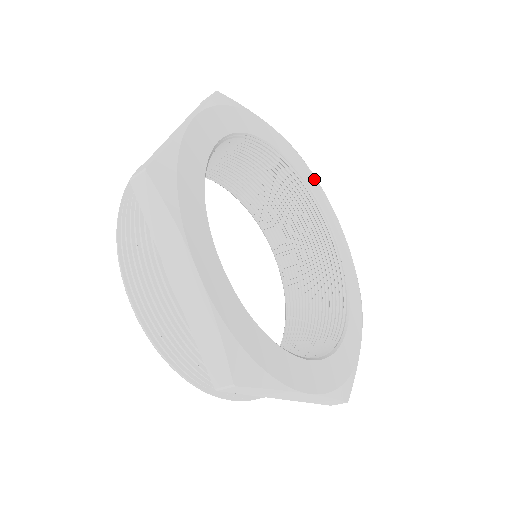
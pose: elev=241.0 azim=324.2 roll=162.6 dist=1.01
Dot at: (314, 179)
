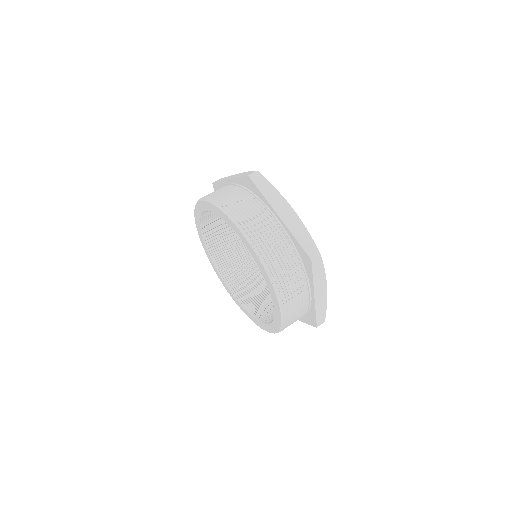
Dot at: occluded
